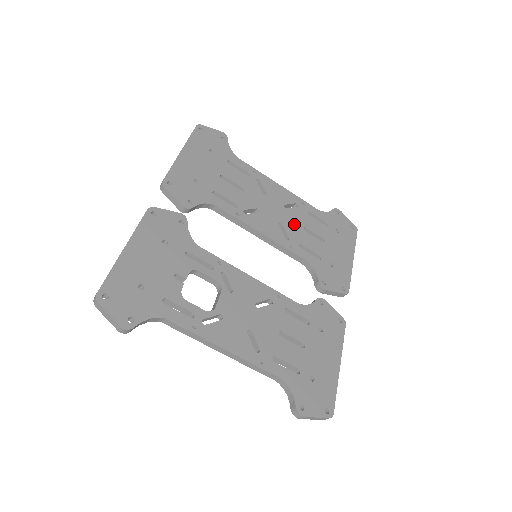
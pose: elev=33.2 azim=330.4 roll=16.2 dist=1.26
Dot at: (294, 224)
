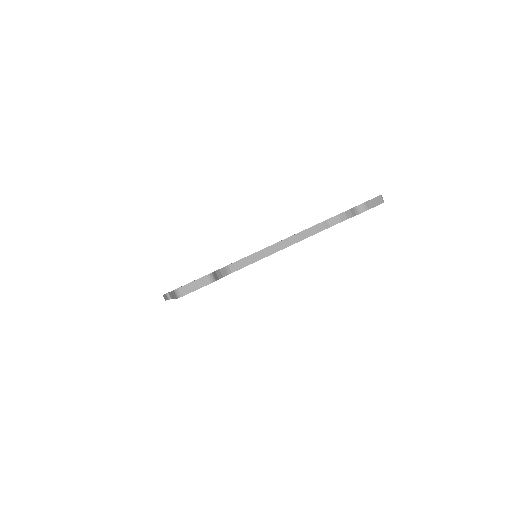
Dot at: occluded
